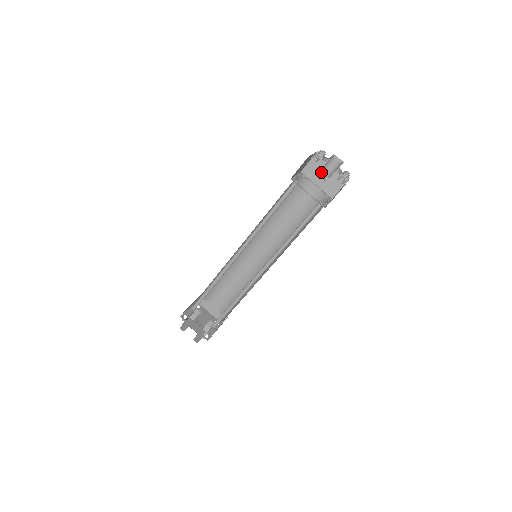
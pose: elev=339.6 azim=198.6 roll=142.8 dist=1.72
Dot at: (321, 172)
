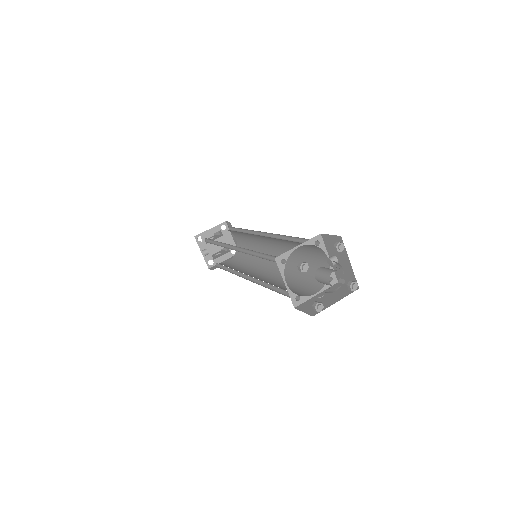
Dot at: (337, 254)
